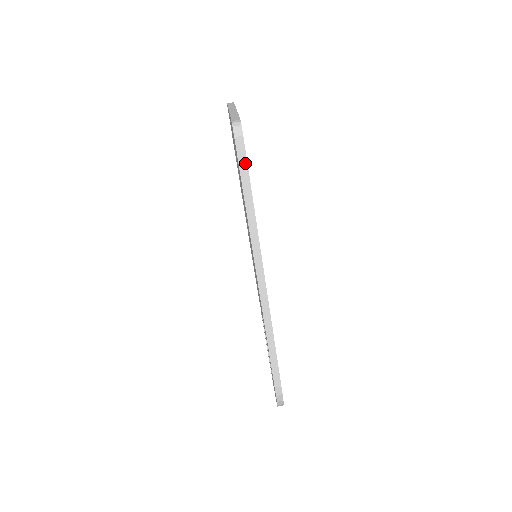
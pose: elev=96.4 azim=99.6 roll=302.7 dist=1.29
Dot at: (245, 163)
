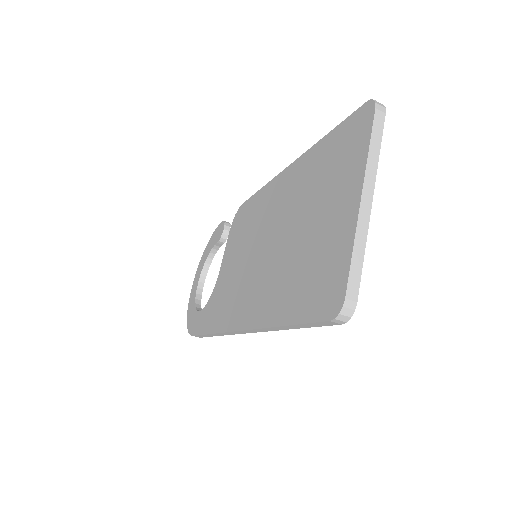
Dot at: (316, 325)
